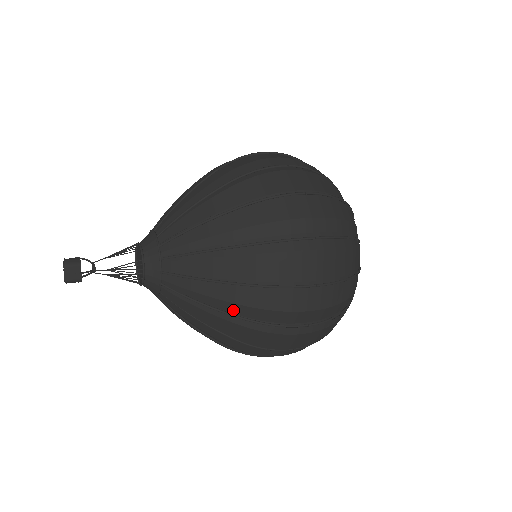
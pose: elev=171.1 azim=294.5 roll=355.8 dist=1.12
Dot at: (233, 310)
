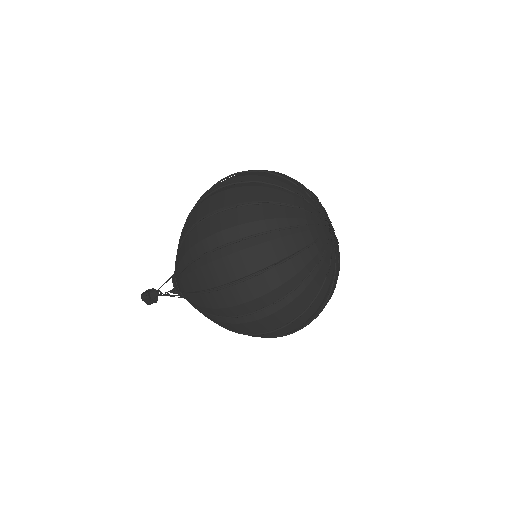
Dot at: occluded
